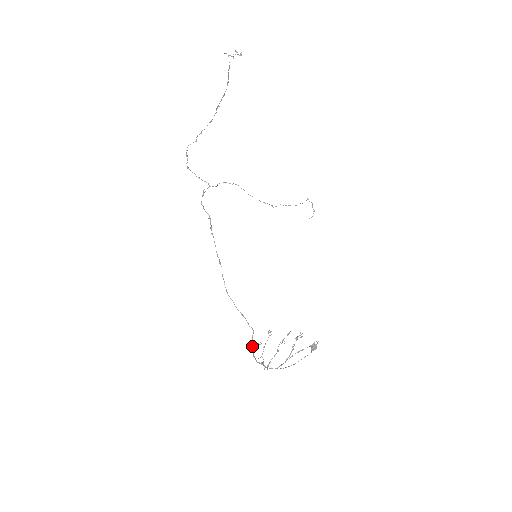
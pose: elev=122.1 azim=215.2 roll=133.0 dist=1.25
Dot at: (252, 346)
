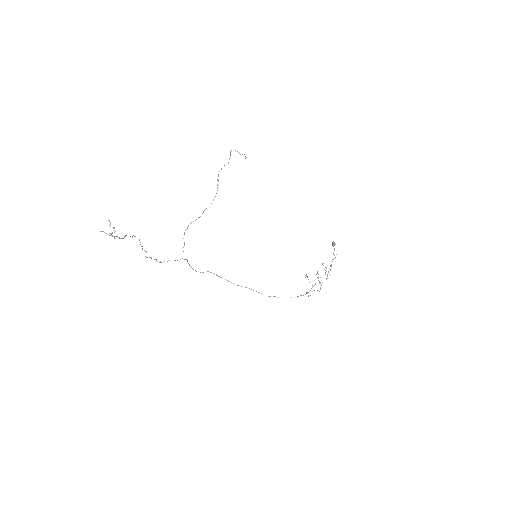
Dot at: occluded
